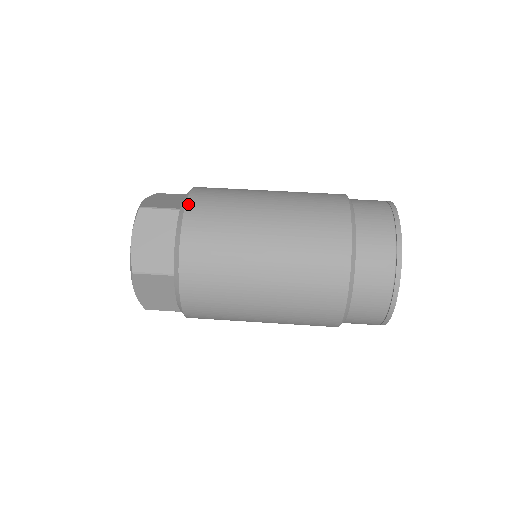
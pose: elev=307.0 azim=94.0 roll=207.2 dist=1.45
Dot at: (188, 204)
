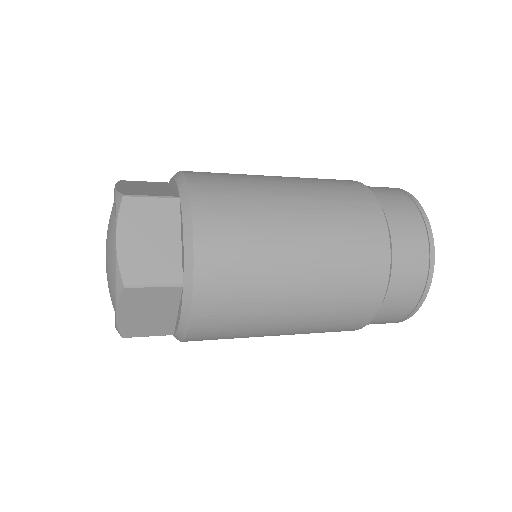
Dot at: (192, 190)
